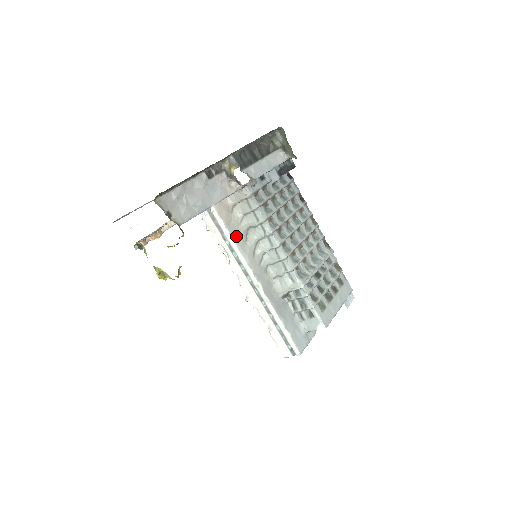
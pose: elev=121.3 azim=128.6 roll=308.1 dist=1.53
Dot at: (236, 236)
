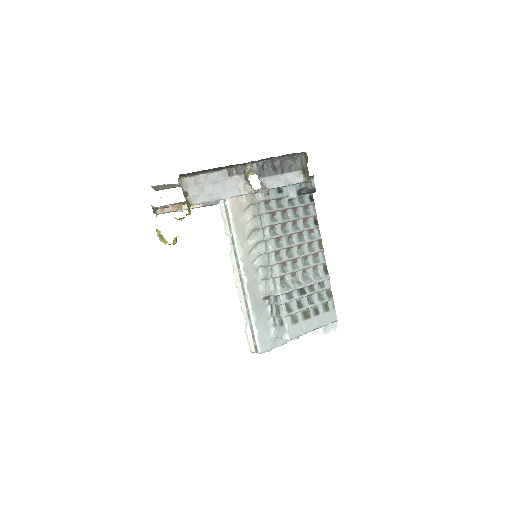
Dot at: (239, 231)
